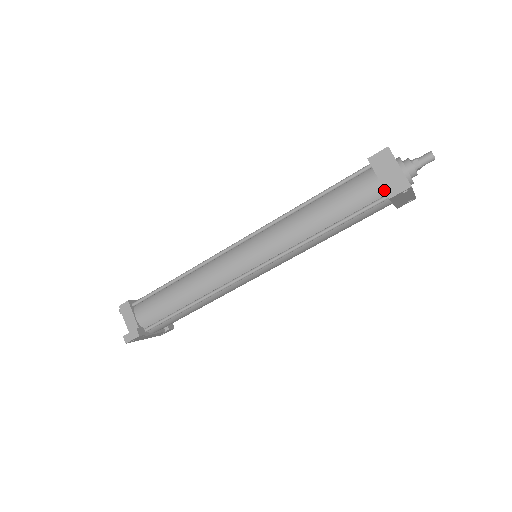
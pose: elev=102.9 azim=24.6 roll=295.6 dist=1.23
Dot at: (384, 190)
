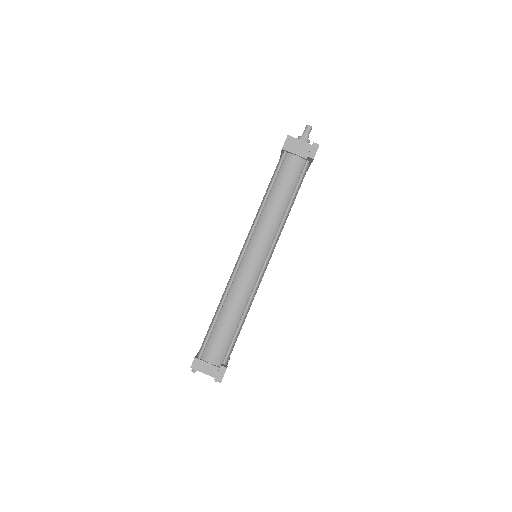
Dot at: (307, 157)
